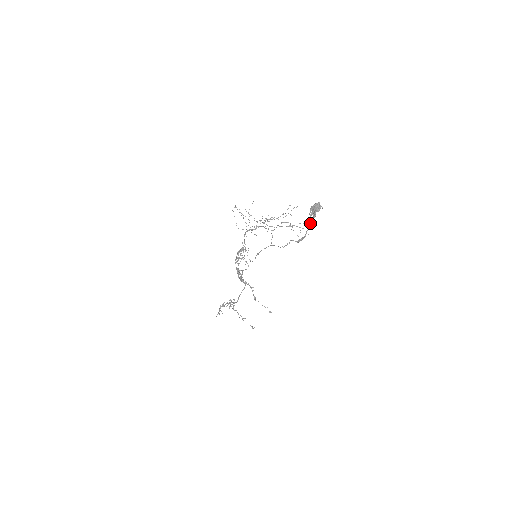
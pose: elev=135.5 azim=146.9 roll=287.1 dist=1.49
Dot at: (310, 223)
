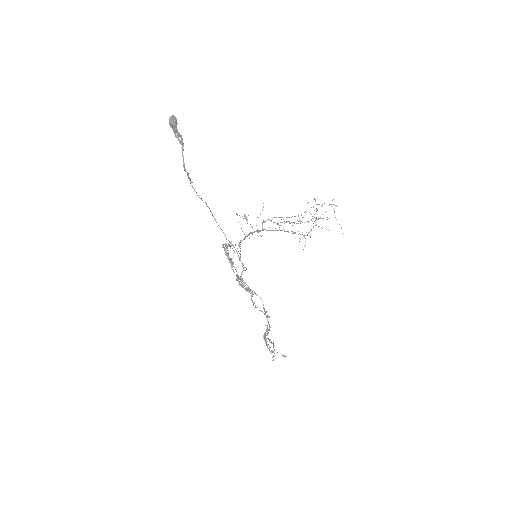
Dot at: (182, 147)
